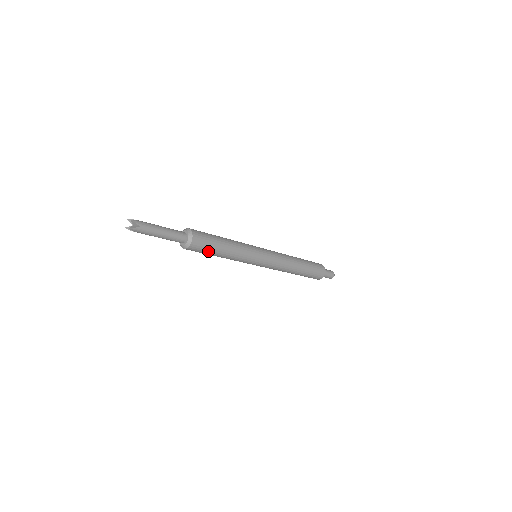
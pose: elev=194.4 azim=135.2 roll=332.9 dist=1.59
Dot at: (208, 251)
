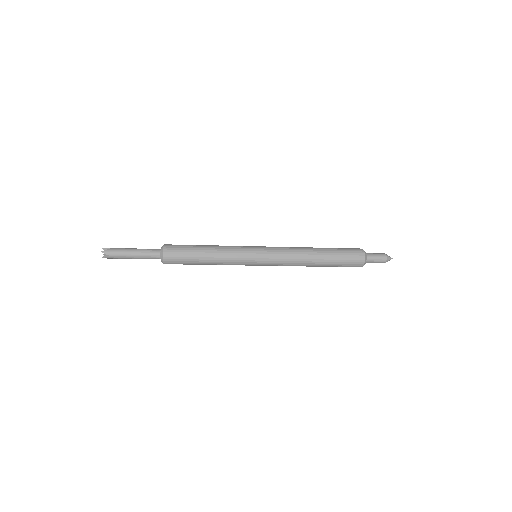
Dot at: (187, 264)
